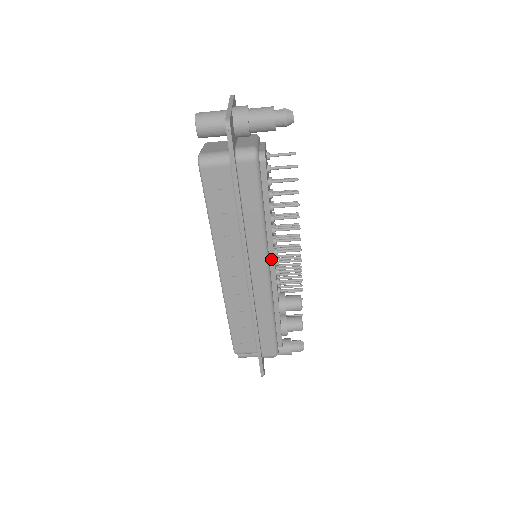
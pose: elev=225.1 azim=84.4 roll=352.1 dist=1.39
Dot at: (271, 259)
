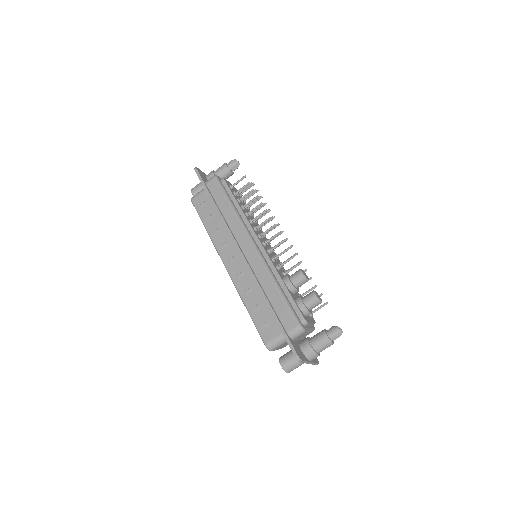
Dot at: (254, 237)
